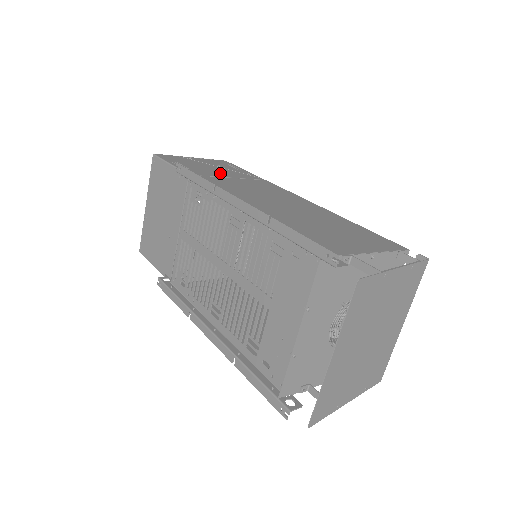
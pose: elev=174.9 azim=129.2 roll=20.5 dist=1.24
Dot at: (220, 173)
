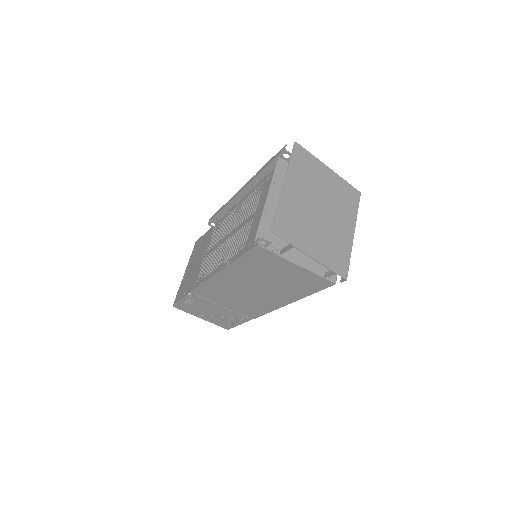
Dot at: occluded
